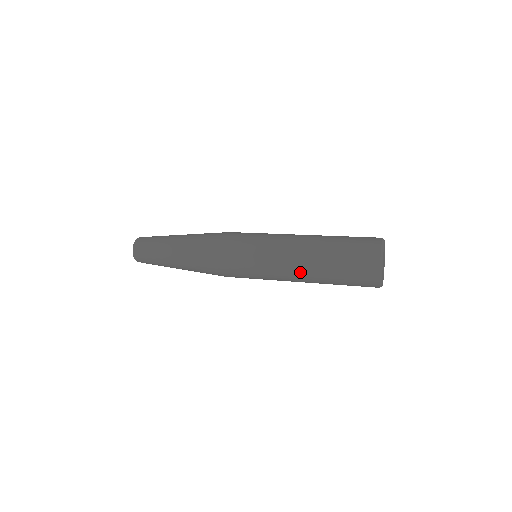
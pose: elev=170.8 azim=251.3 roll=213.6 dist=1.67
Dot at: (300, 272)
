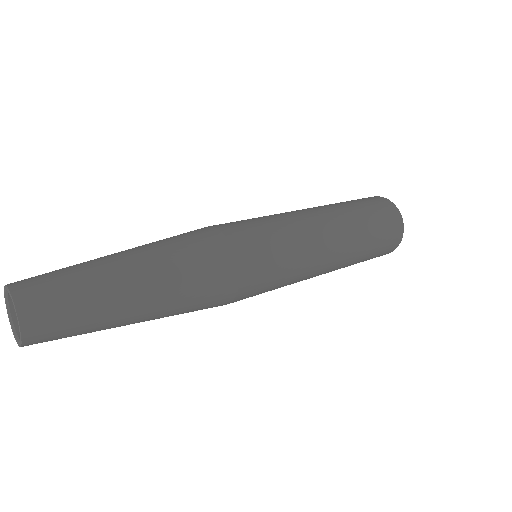
Dot at: (335, 265)
